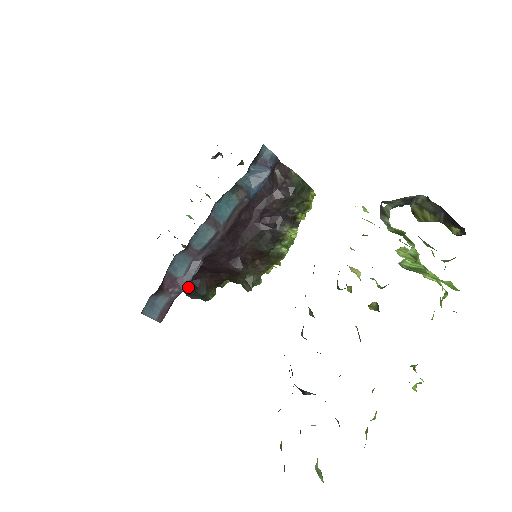
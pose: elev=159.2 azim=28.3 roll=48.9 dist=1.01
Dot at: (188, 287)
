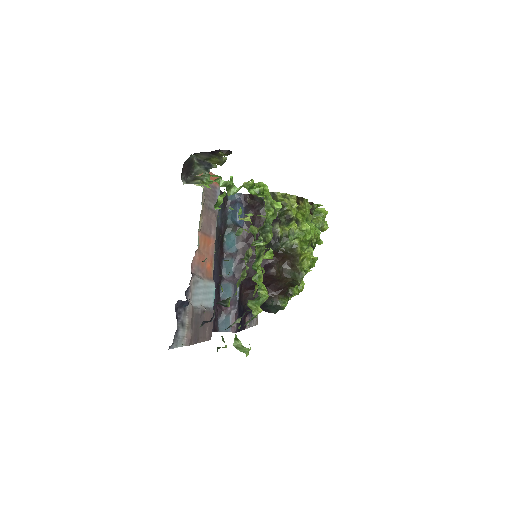
Dot at: (262, 306)
